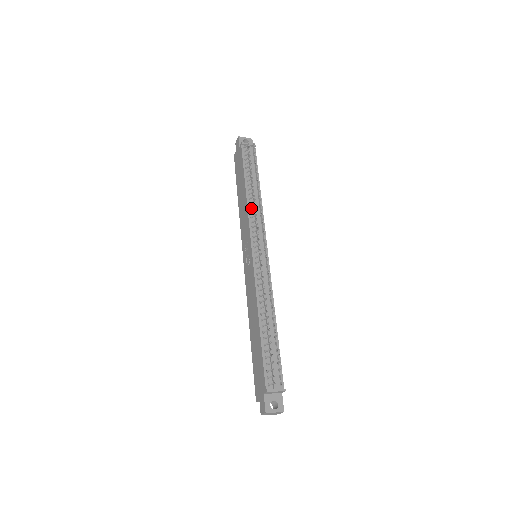
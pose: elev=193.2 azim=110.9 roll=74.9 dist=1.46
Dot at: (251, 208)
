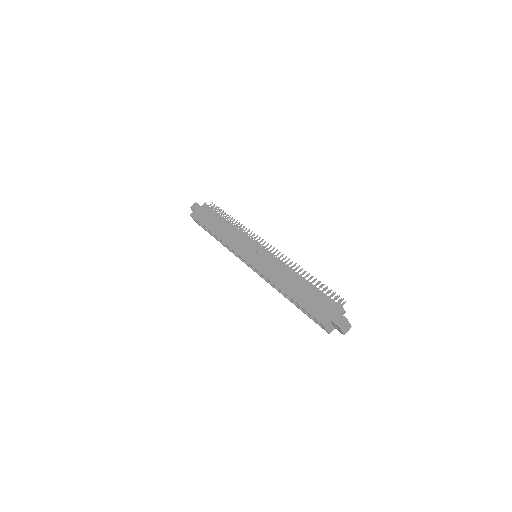
Dot at: occluded
